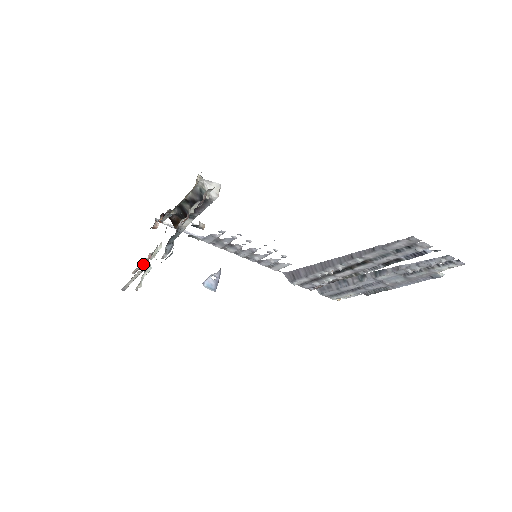
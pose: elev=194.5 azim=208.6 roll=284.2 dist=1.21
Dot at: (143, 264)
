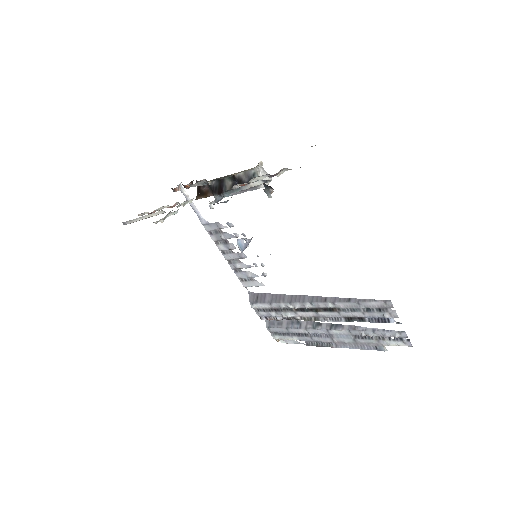
Dot at: (159, 210)
